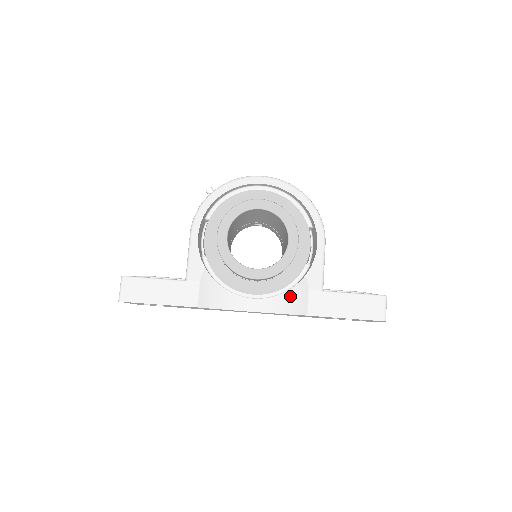
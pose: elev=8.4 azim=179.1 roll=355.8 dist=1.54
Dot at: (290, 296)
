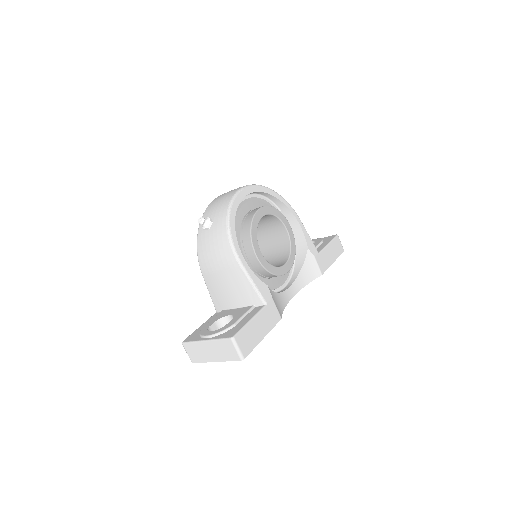
Dot at: (306, 269)
